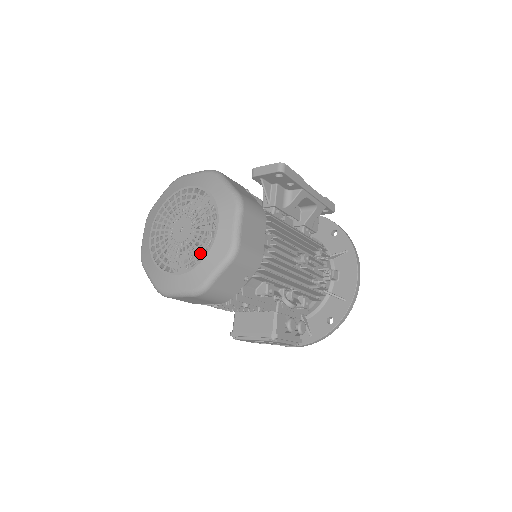
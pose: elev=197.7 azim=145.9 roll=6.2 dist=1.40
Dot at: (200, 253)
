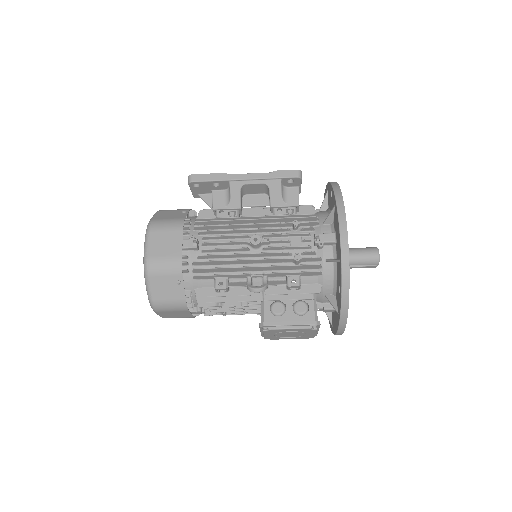
Dot at: occluded
